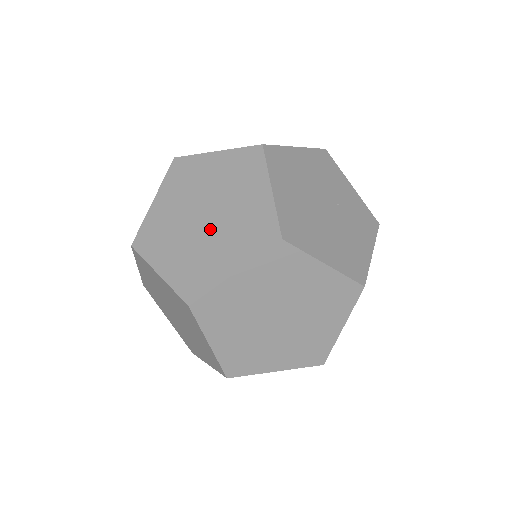
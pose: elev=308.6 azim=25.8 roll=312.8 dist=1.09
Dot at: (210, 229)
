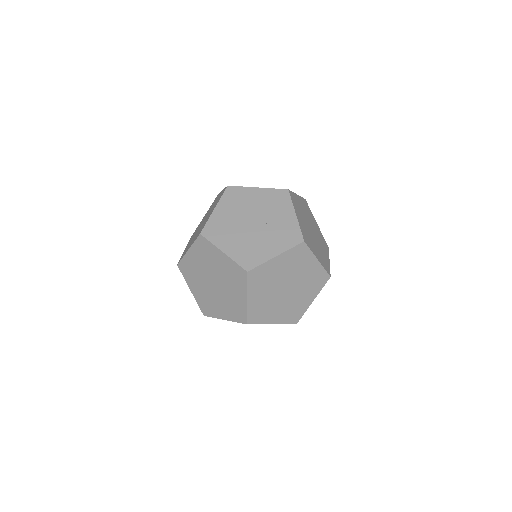
Dot at: (199, 229)
